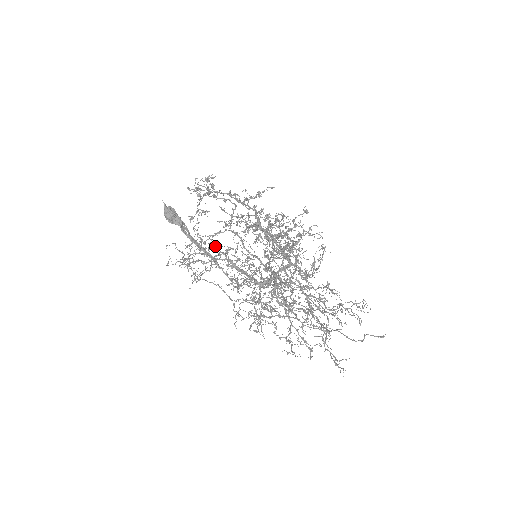
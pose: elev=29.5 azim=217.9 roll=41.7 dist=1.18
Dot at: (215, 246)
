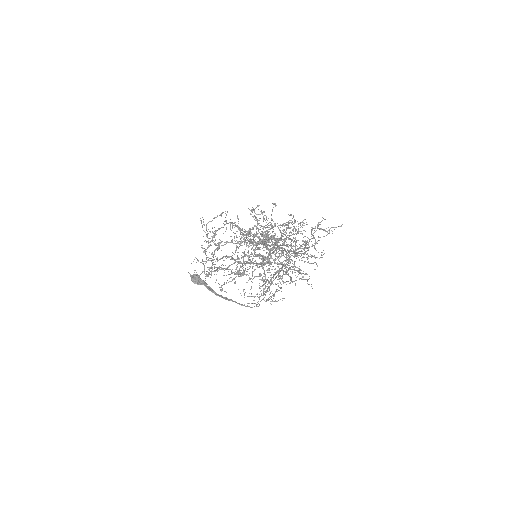
Dot at: occluded
